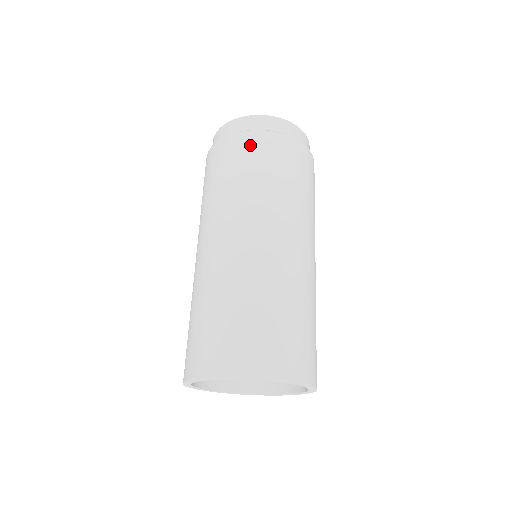
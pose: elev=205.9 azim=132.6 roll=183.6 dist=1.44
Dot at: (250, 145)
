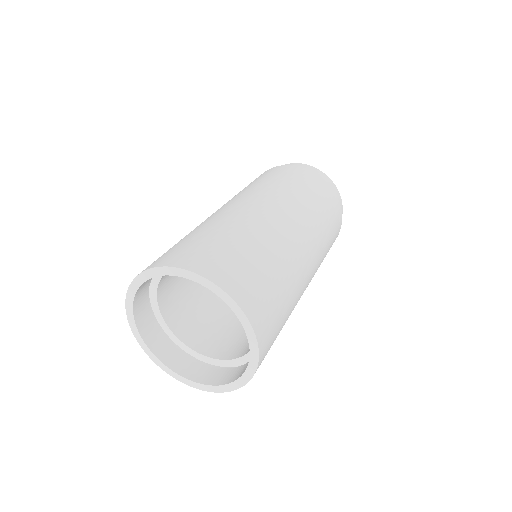
Dot at: (287, 170)
